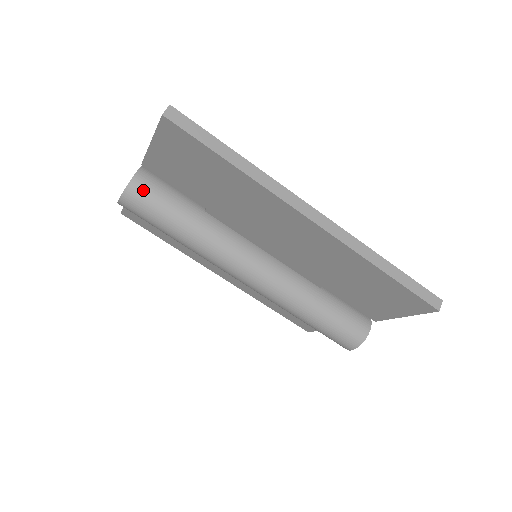
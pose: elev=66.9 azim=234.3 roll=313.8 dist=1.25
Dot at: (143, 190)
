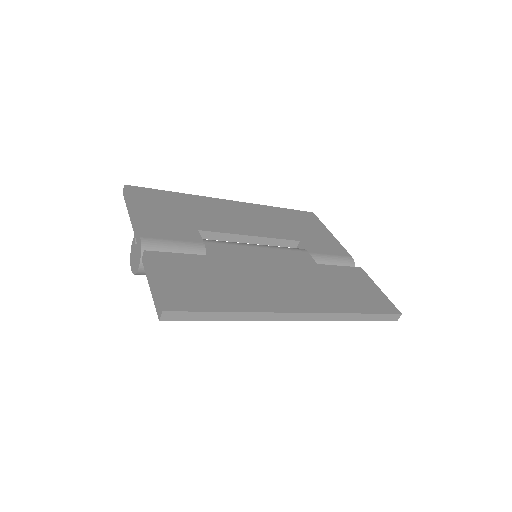
Dot at: occluded
